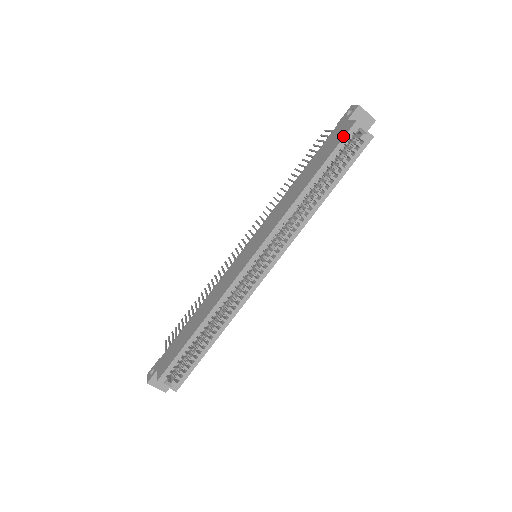
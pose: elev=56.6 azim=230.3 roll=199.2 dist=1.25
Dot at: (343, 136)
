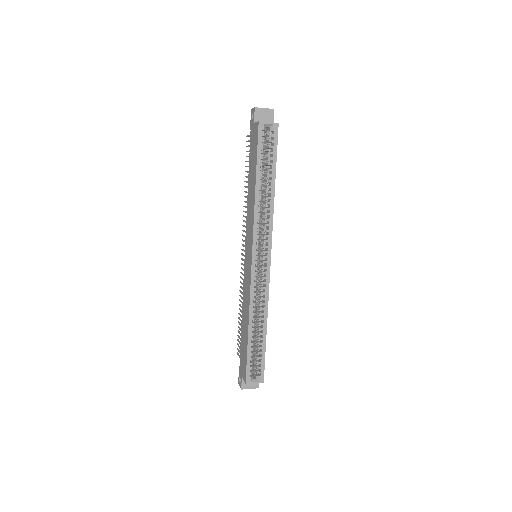
Dot at: (257, 138)
